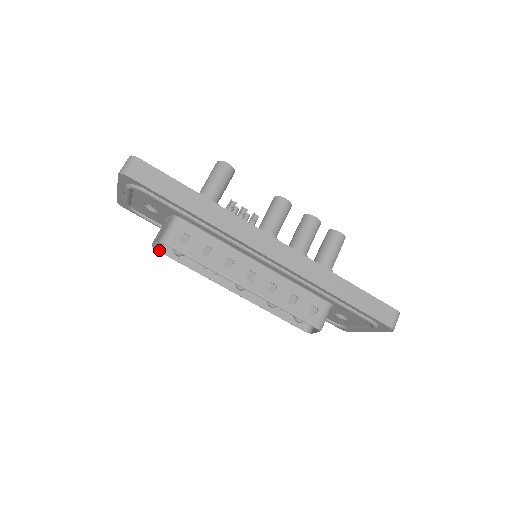
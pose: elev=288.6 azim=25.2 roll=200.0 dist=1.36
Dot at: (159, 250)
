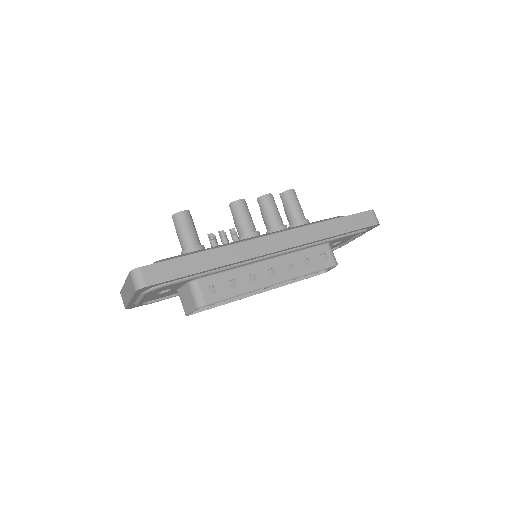
Dot at: (192, 313)
